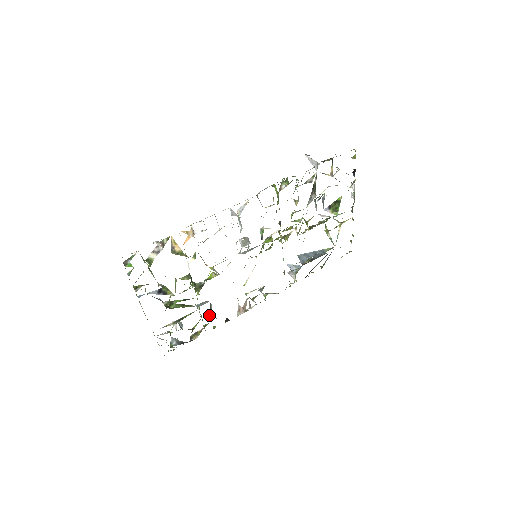
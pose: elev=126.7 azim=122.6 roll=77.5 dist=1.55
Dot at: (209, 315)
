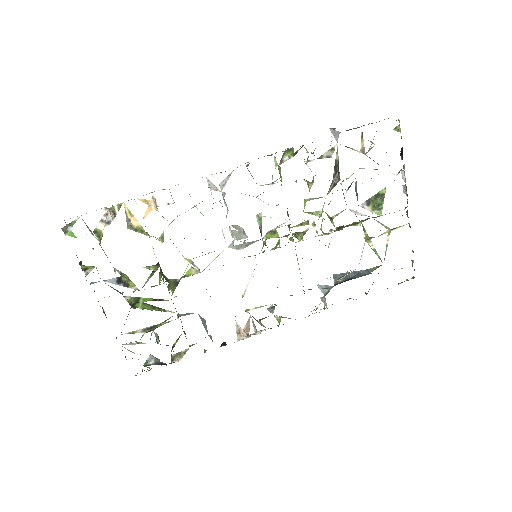
Dot at: occluded
